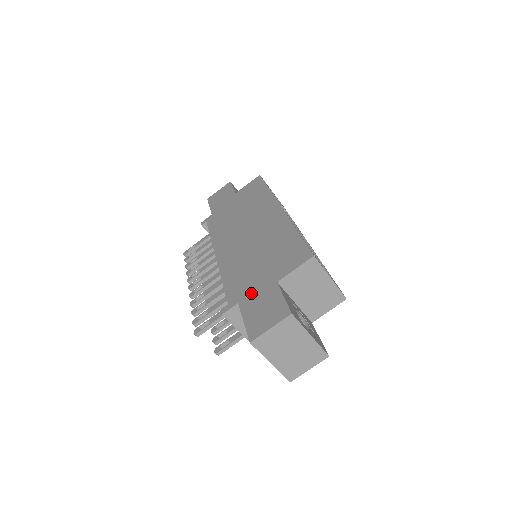
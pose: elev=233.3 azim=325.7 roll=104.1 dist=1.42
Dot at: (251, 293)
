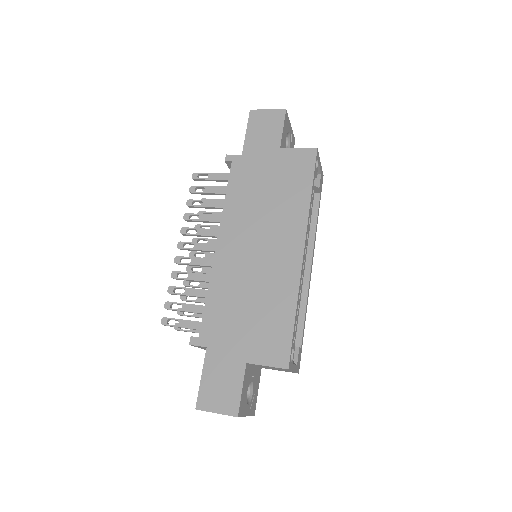
Dot at: (221, 349)
